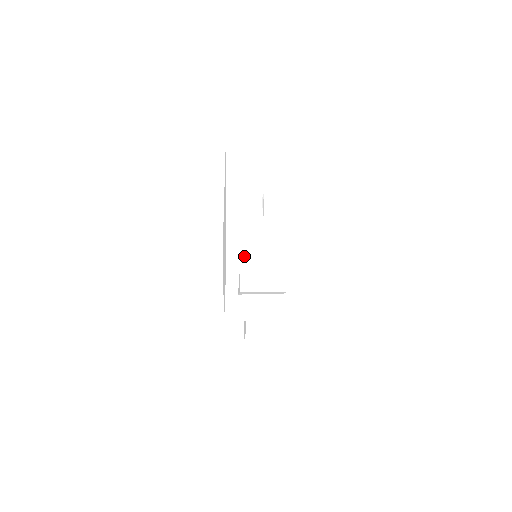
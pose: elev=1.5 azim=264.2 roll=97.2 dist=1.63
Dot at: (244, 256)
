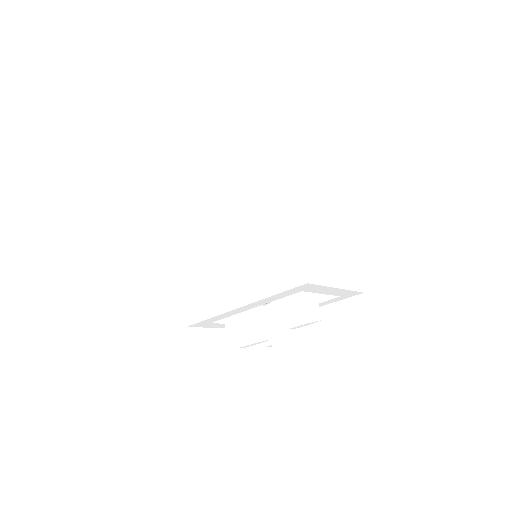
Dot at: occluded
